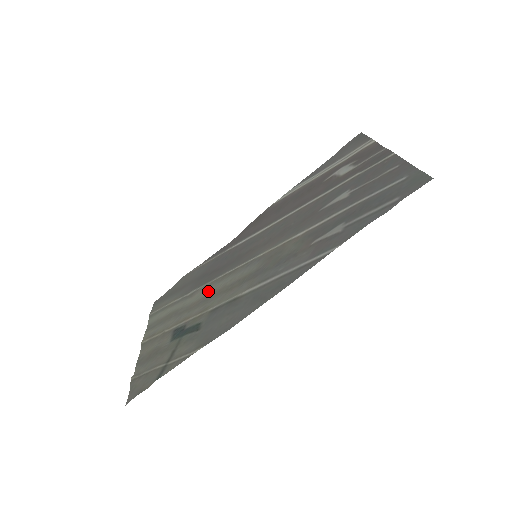
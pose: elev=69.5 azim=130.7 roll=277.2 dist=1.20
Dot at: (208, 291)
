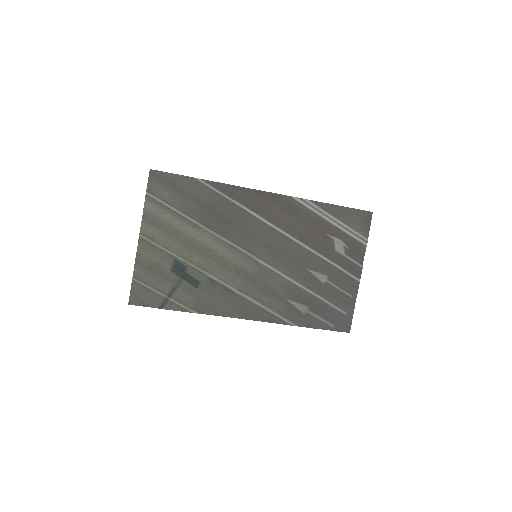
Dot at: (211, 244)
